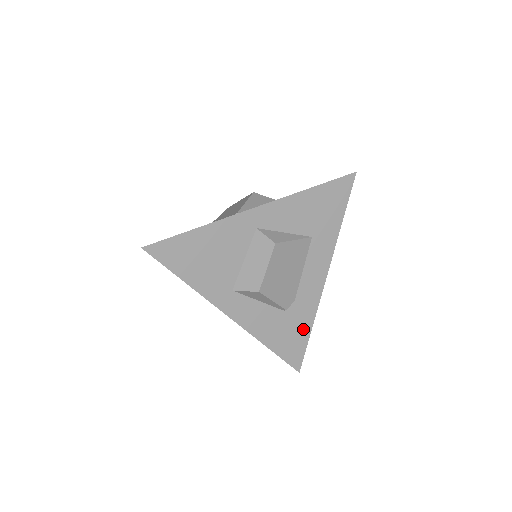
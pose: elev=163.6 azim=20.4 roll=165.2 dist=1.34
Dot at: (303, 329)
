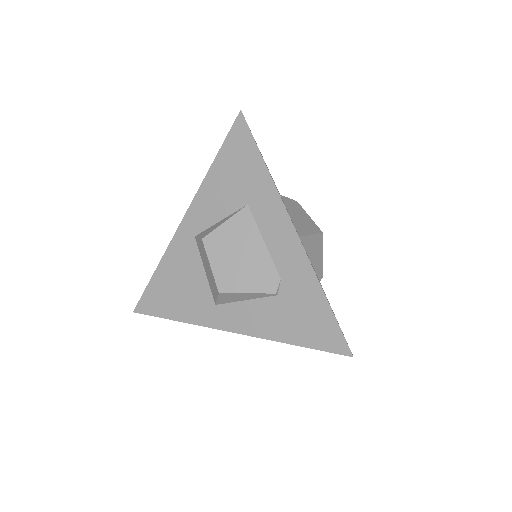
Dot at: (316, 303)
